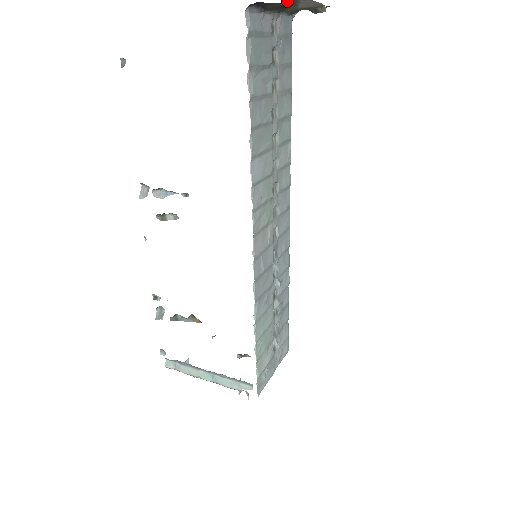
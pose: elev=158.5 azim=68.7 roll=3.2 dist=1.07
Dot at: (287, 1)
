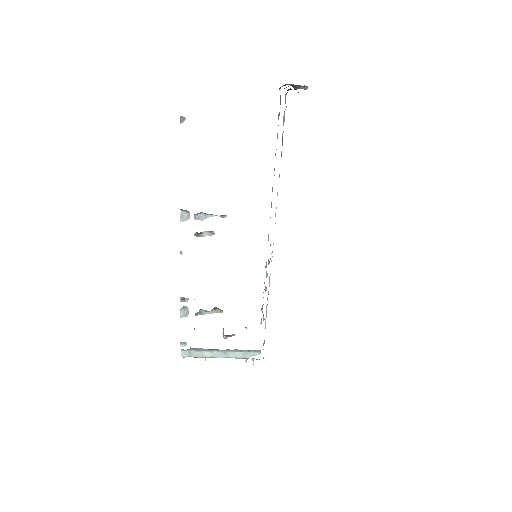
Dot at: occluded
